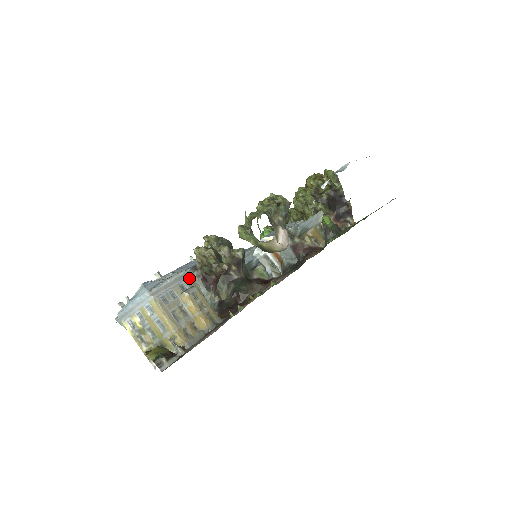
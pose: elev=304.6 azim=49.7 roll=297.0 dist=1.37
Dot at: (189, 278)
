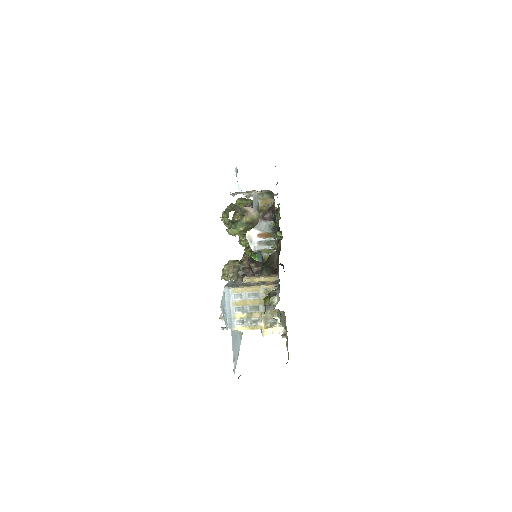
Dot at: occluded
